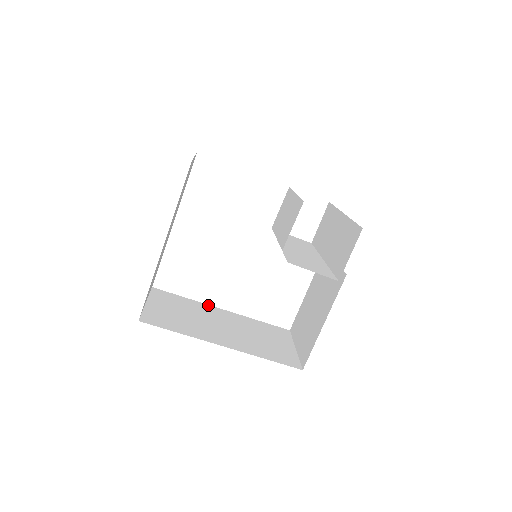
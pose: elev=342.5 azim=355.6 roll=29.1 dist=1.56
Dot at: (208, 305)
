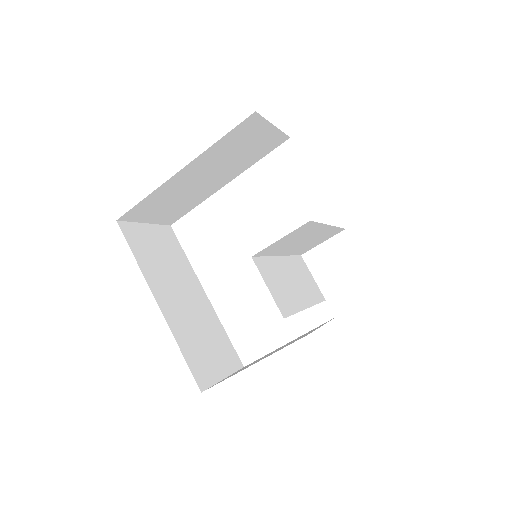
Dot at: (198, 279)
